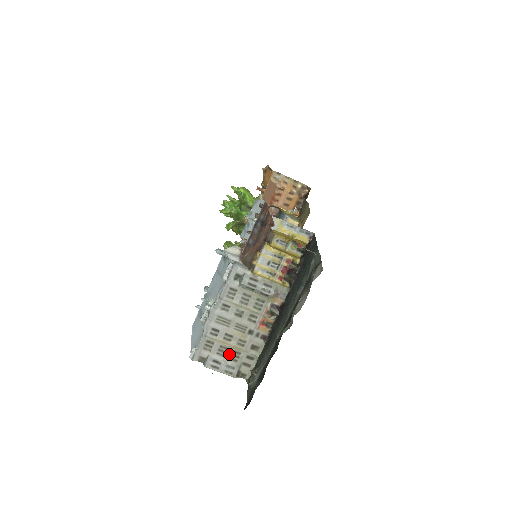
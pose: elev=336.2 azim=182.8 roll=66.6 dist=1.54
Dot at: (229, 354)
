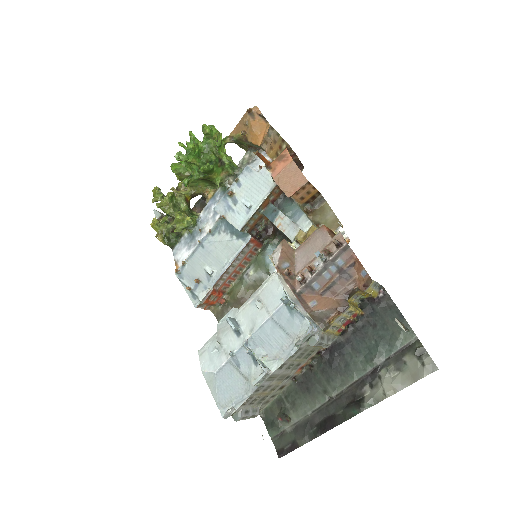
Dot at: (259, 400)
